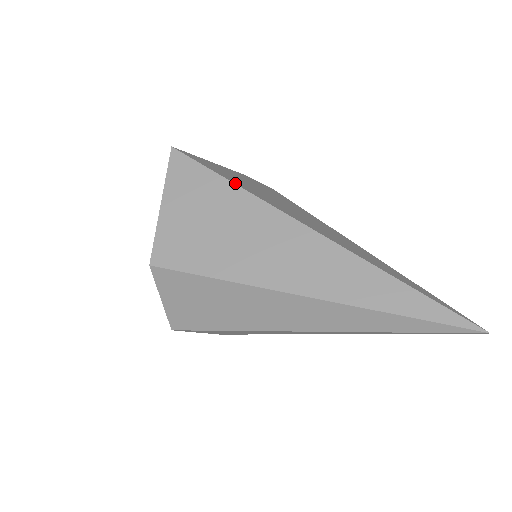
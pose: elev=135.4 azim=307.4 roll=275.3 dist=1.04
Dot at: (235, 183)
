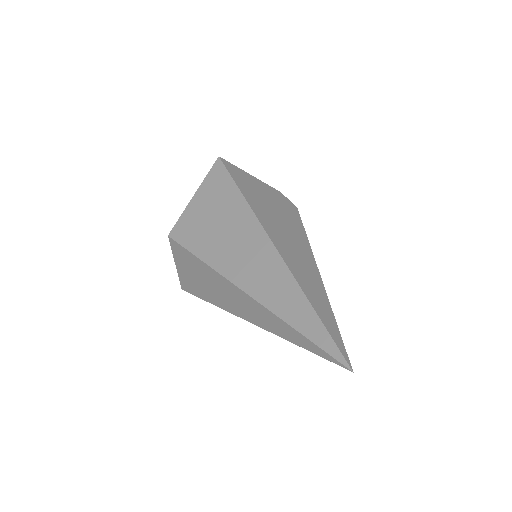
Dot at: (243, 194)
